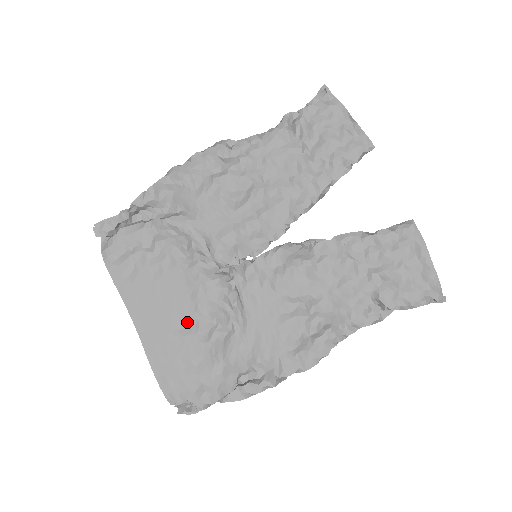
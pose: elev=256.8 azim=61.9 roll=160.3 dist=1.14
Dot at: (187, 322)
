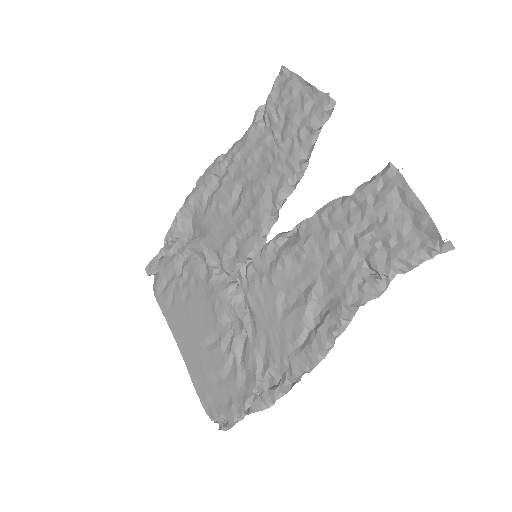
Dot at: (213, 336)
